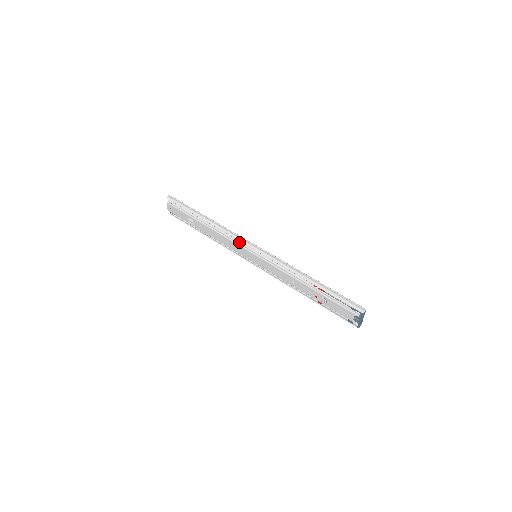
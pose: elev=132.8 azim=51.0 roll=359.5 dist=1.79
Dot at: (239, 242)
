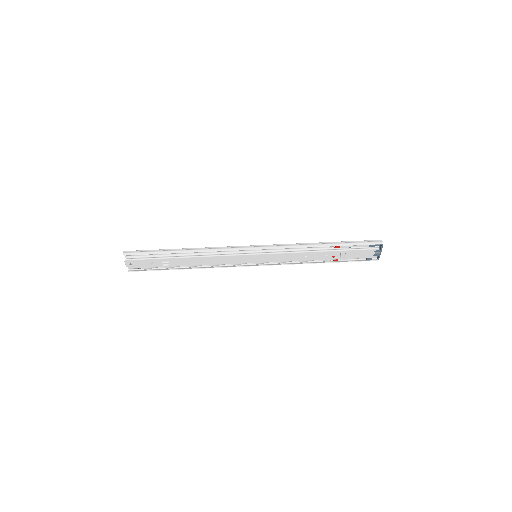
Dot at: (235, 252)
